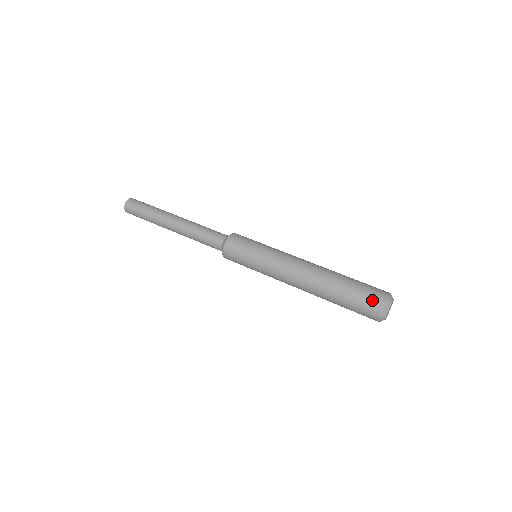
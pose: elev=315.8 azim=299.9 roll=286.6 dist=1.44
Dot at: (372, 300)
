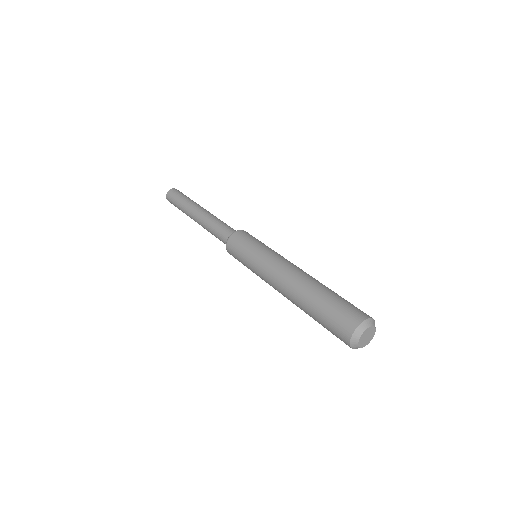
Dot at: (348, 316)
